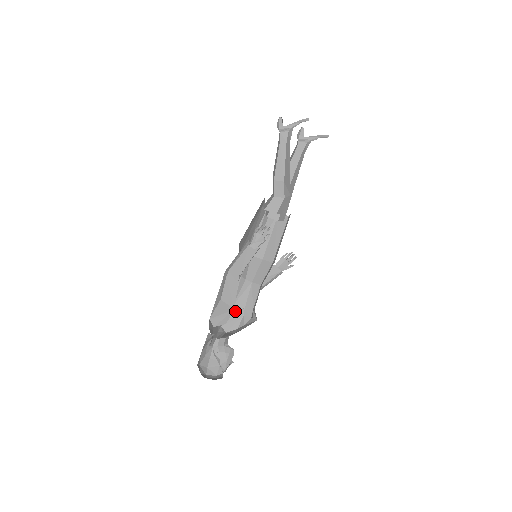
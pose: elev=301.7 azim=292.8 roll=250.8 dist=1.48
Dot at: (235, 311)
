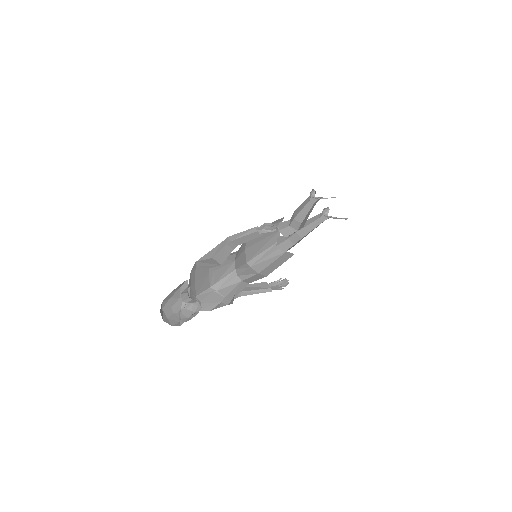
Dot at: (215, 297)
